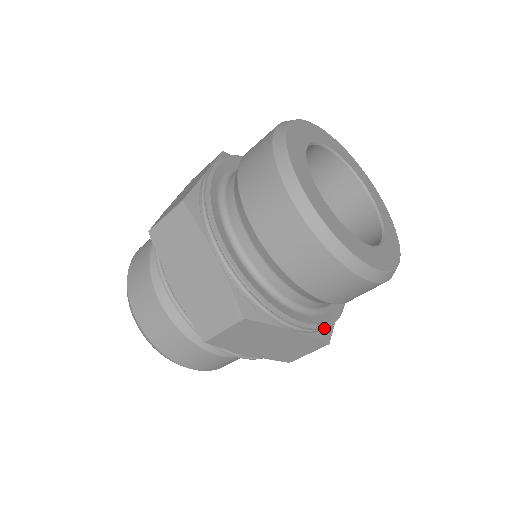
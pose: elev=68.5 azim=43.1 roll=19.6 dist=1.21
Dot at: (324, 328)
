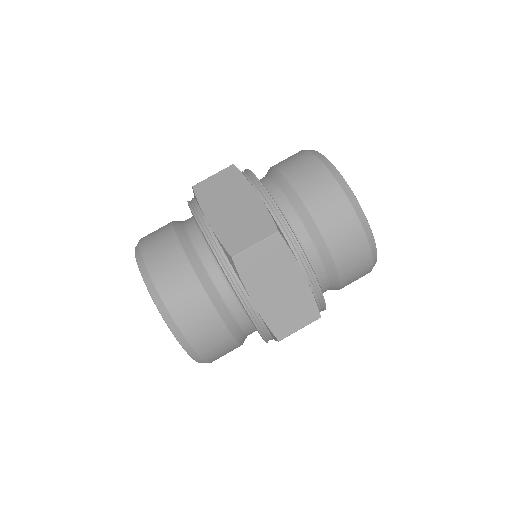
Dot at: (319, 300)
